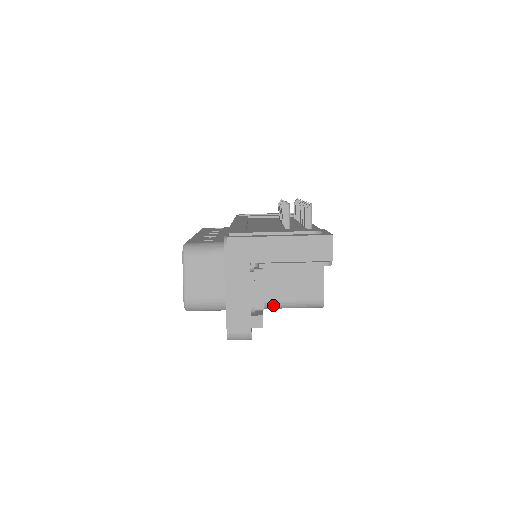
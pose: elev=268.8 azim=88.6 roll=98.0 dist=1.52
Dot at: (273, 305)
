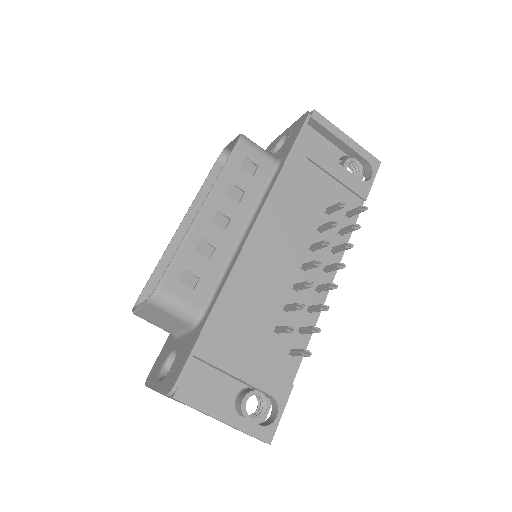
Dot at: occluded
